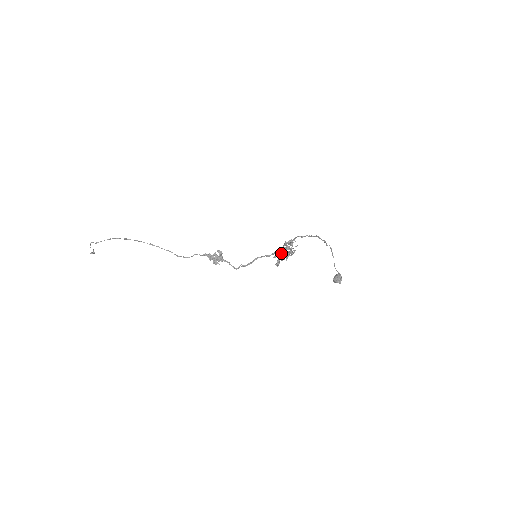
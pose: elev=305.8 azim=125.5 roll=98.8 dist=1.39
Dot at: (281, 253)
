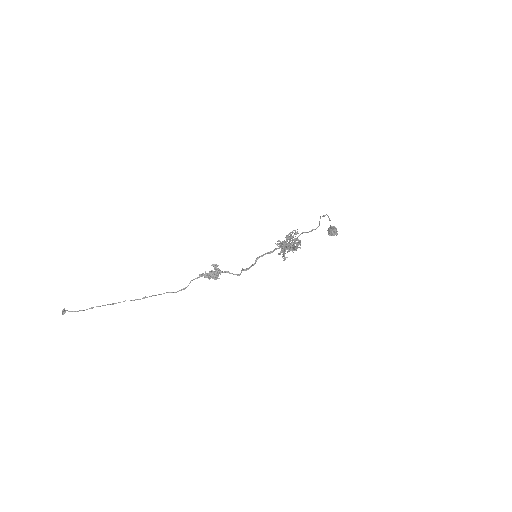
Dot at: (285, 247)
